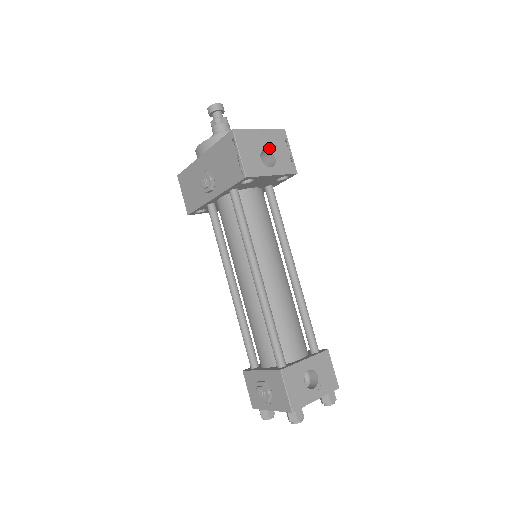
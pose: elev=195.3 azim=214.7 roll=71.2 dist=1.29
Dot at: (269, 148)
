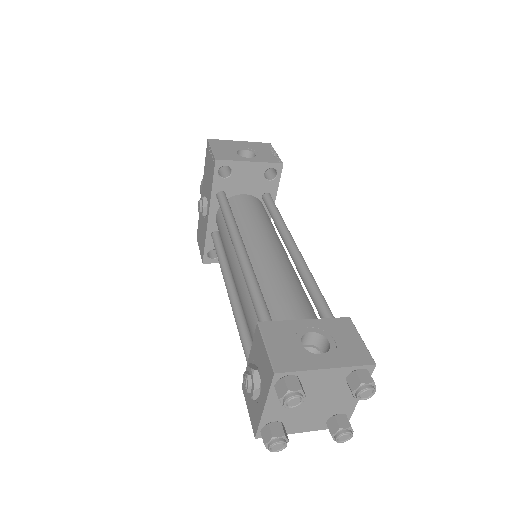
Dot at: (249, 150)
